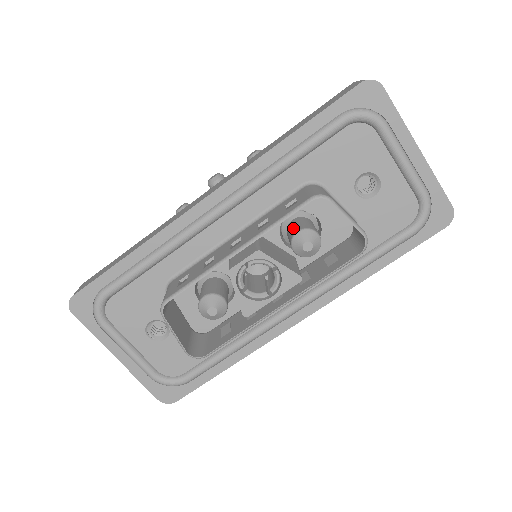
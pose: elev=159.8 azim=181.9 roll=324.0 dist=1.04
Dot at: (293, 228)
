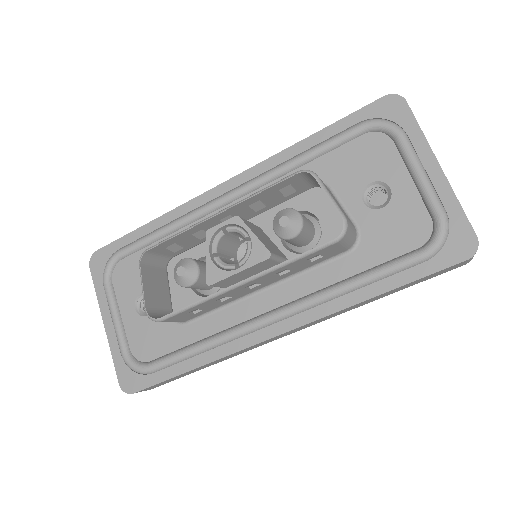
Dot at: occluded
